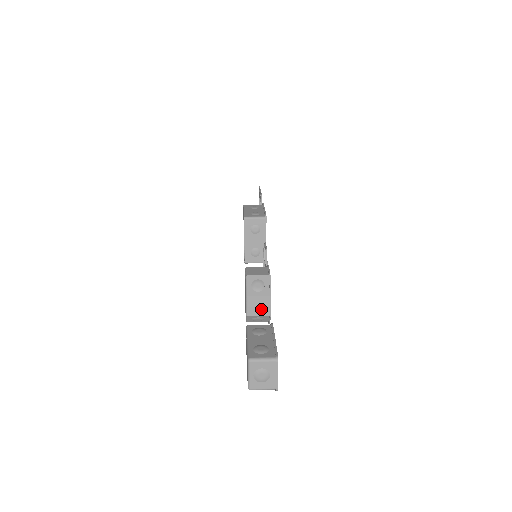
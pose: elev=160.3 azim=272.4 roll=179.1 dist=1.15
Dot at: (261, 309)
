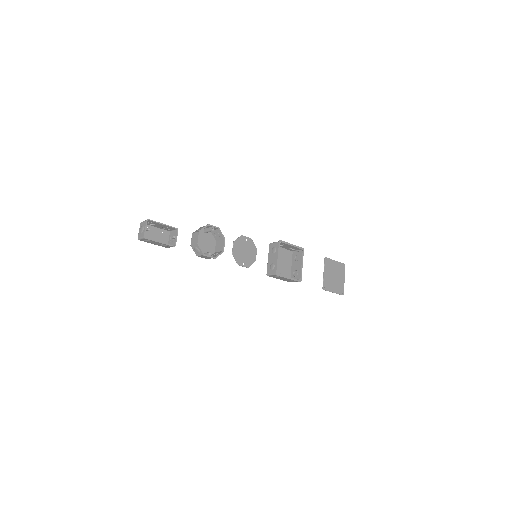
Dot at: (196, 240)
